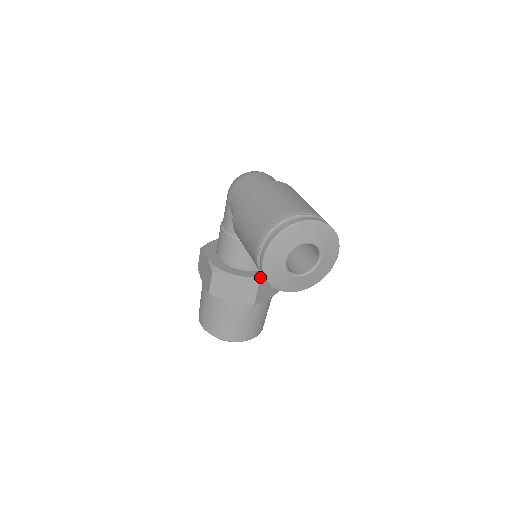
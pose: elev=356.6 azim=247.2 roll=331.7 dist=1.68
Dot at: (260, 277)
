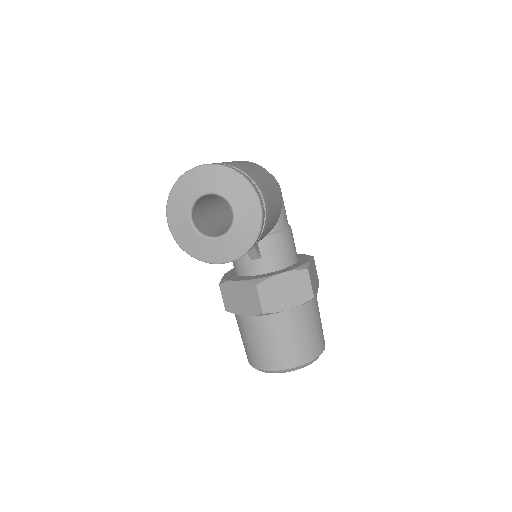
Dot at: (260, 278)
